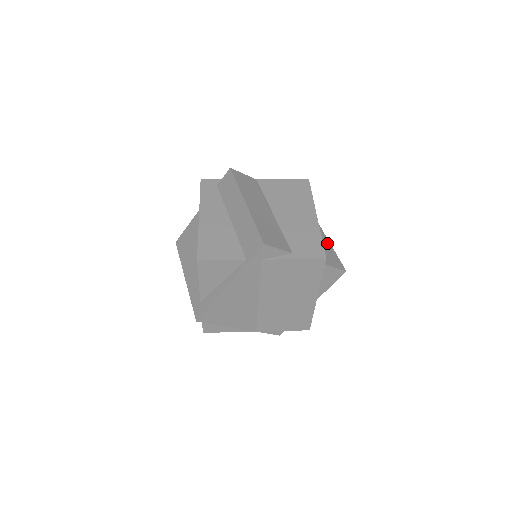
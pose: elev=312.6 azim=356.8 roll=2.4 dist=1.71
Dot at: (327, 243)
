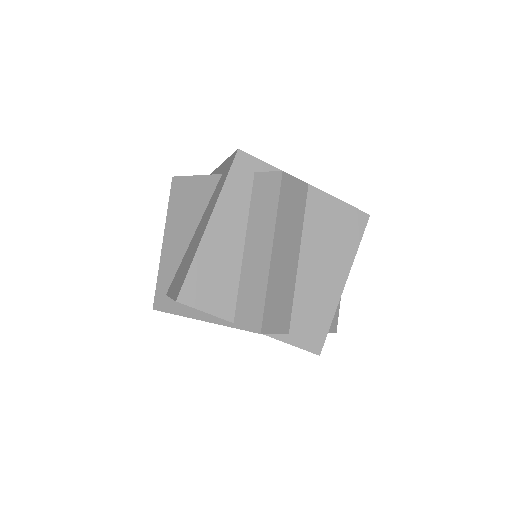
Dot at: occluded
